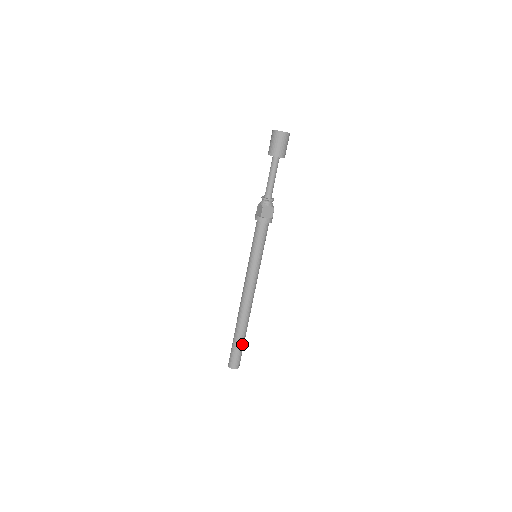
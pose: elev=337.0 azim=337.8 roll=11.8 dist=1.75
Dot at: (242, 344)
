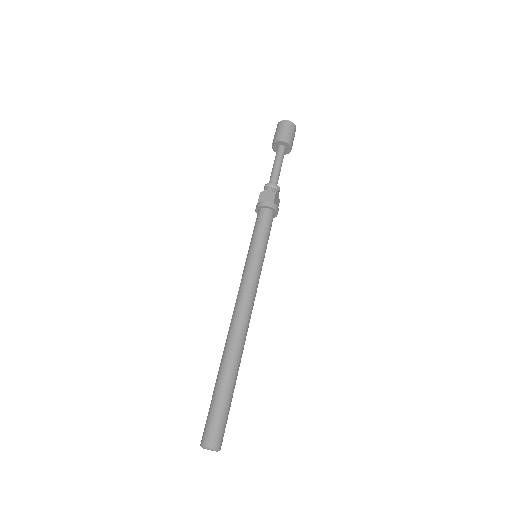
Dot at: (232, 397)
